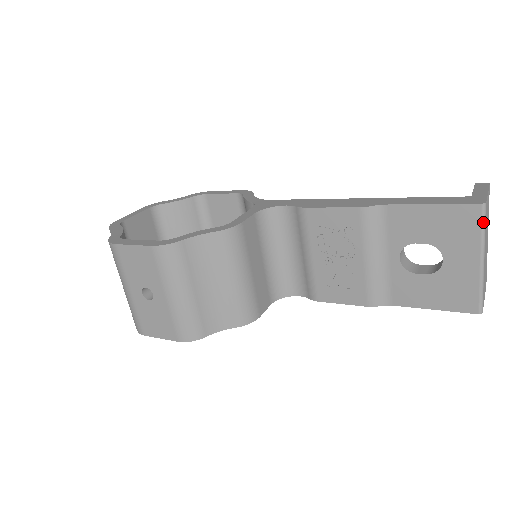
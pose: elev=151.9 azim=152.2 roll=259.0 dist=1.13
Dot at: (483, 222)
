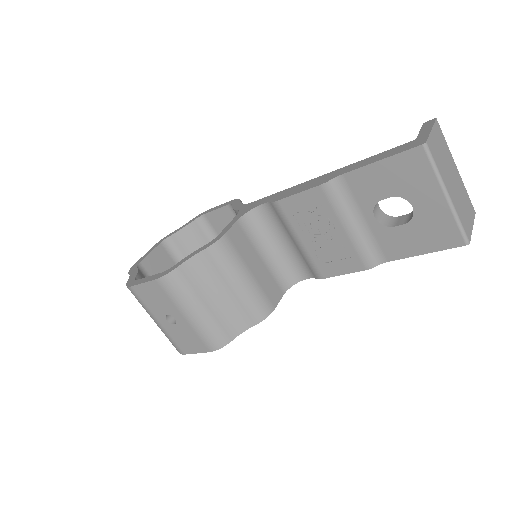
Dot at: (431, 161)
